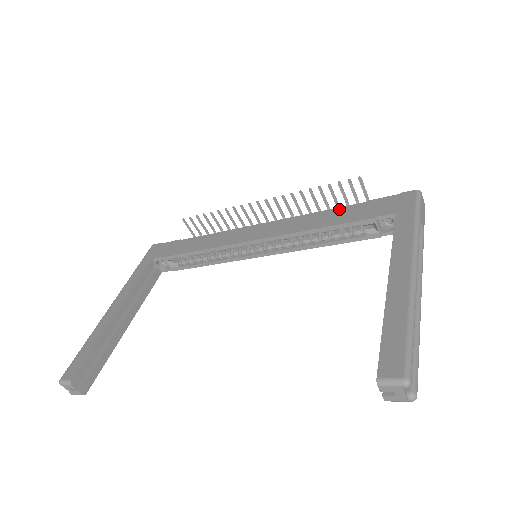
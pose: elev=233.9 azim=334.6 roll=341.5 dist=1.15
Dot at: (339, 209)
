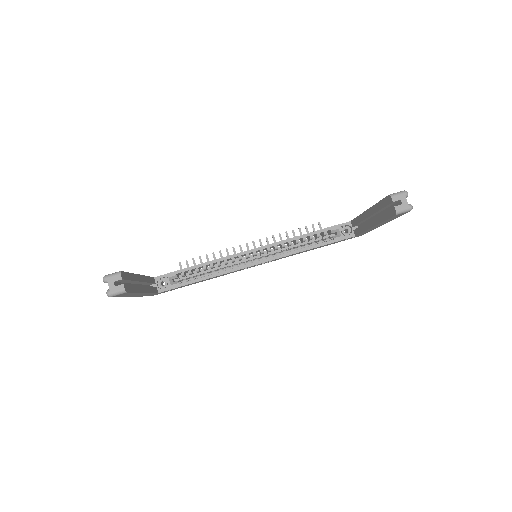
Dot at: occluded
